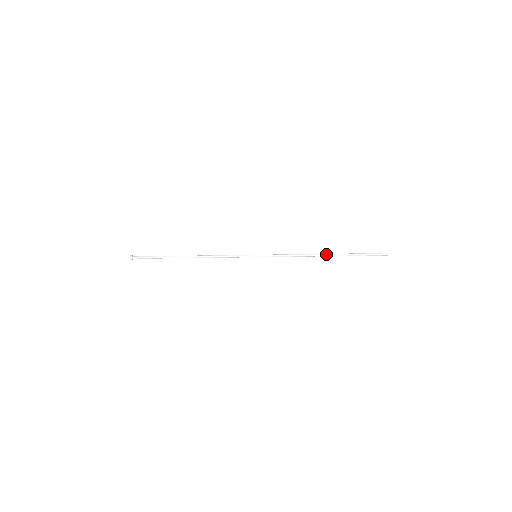
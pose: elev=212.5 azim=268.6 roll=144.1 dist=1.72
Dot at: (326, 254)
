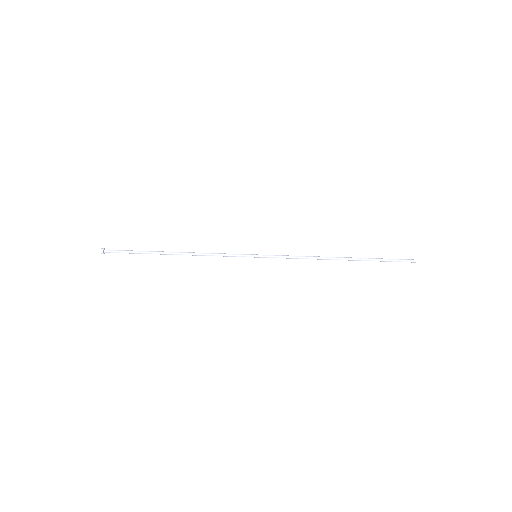
Dot at: (341, 257)
